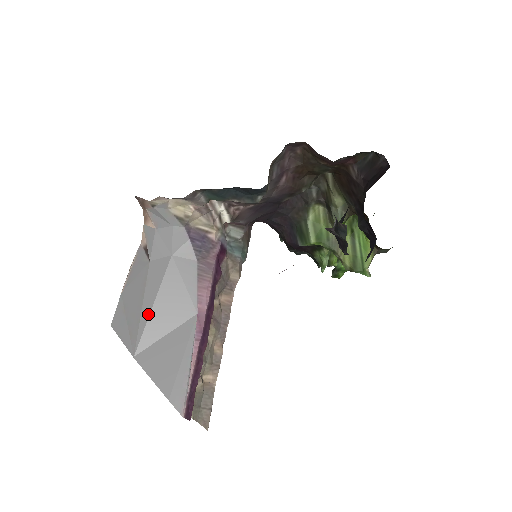
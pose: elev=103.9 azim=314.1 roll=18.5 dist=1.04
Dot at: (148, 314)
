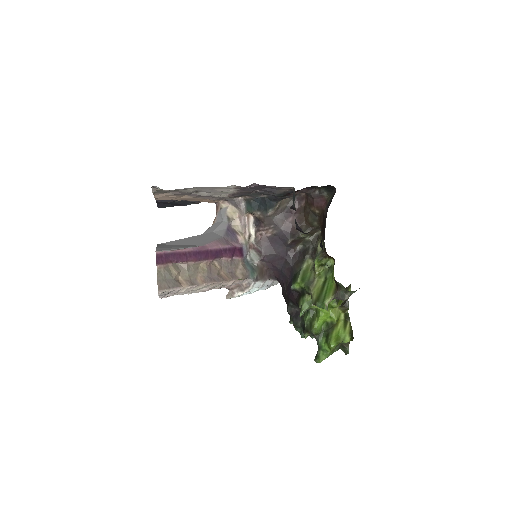
Dot at: (181, 239)
